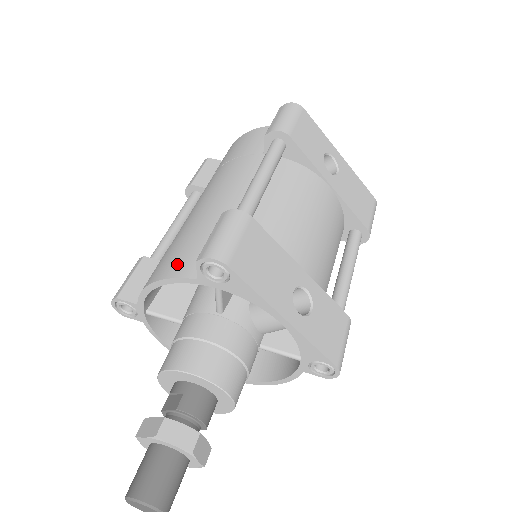
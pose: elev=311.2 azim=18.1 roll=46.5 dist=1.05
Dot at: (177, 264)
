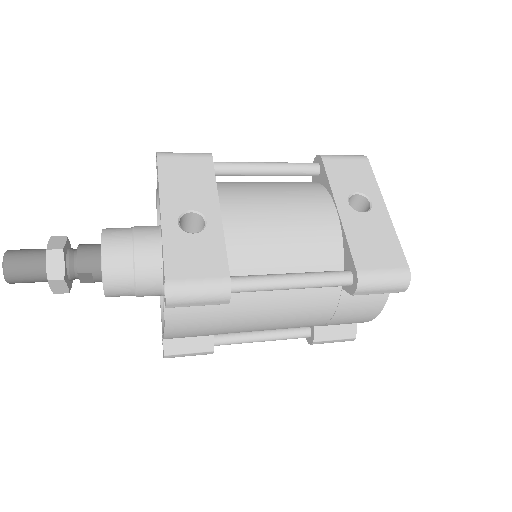
Dot at: occluded
